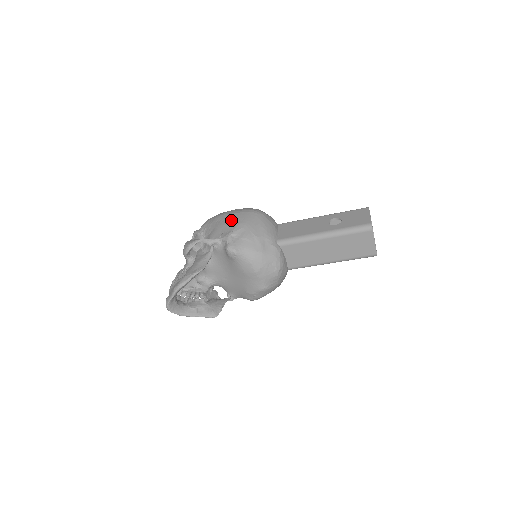
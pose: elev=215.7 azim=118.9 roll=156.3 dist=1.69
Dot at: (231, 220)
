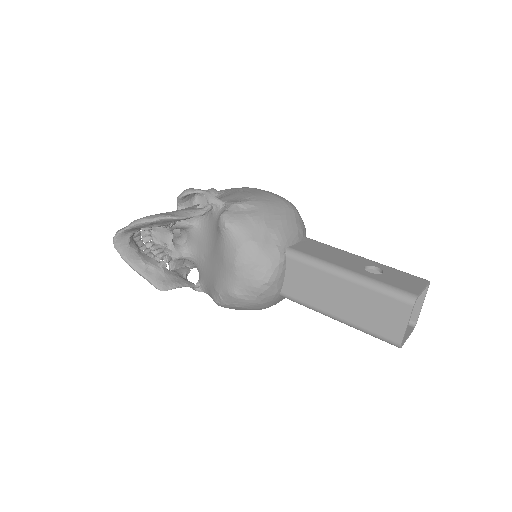
Dot at: (253, 193)
